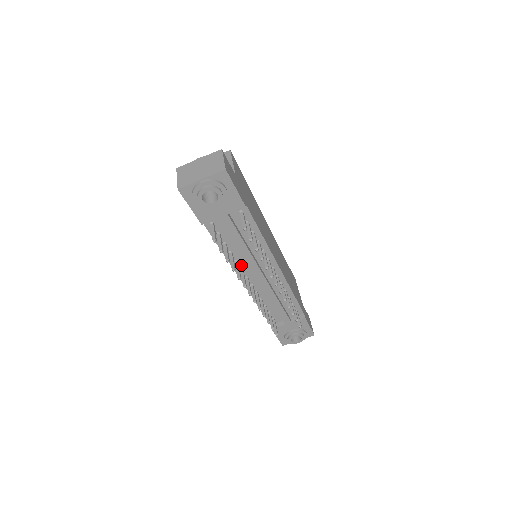
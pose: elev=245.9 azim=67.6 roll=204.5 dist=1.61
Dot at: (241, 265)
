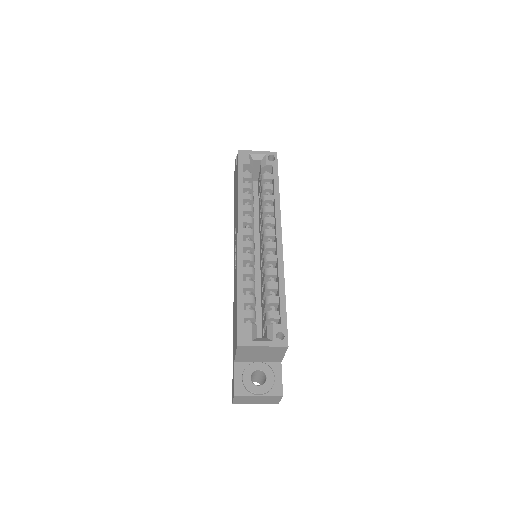
Dot at: occluded
